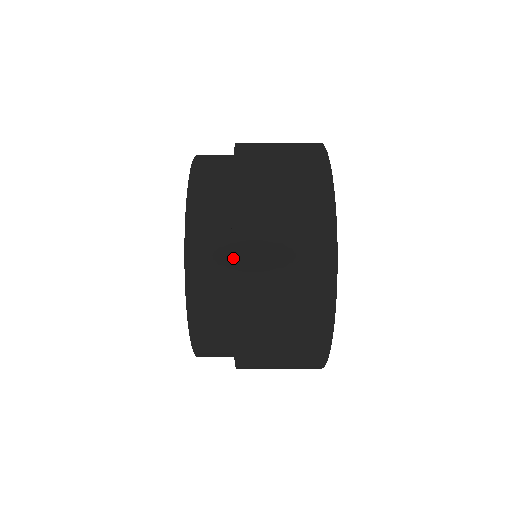
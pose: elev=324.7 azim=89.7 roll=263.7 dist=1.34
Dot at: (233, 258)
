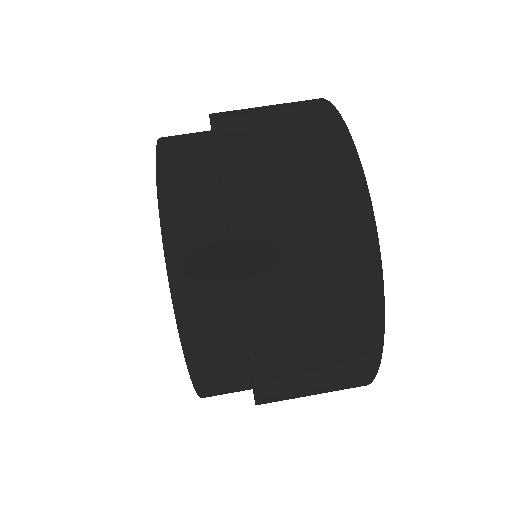
Dot at: (242, 302)
